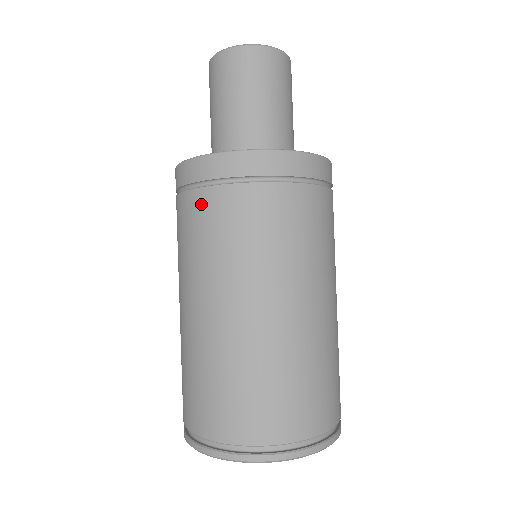
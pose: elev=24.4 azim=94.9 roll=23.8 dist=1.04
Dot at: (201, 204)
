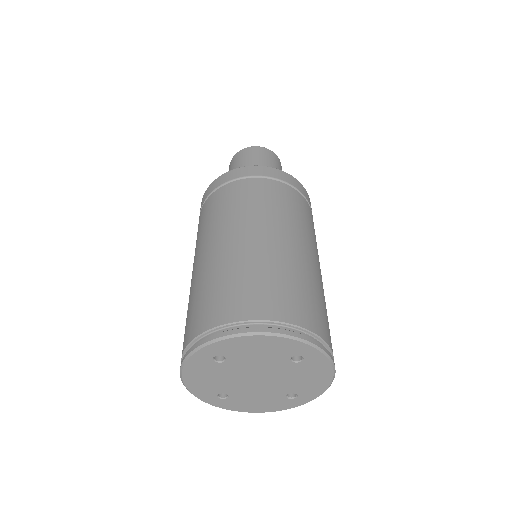
Dot at: (223, 192)
